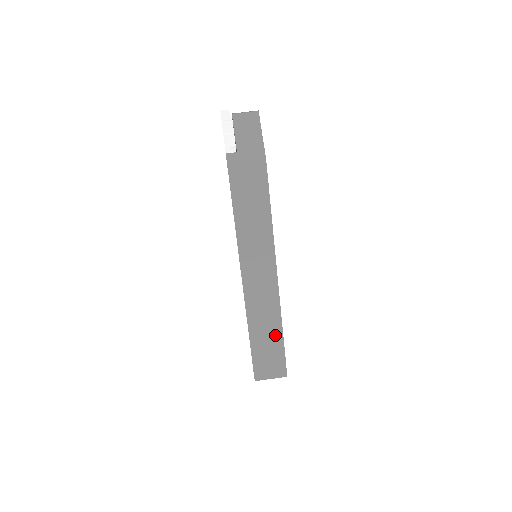
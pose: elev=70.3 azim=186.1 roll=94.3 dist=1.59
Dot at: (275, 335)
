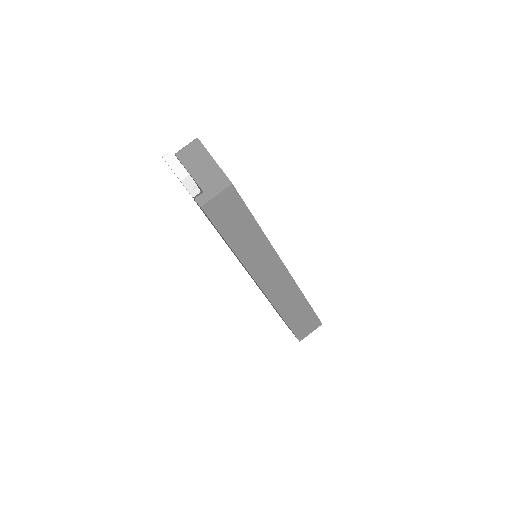
Dot at: (301, 304)
